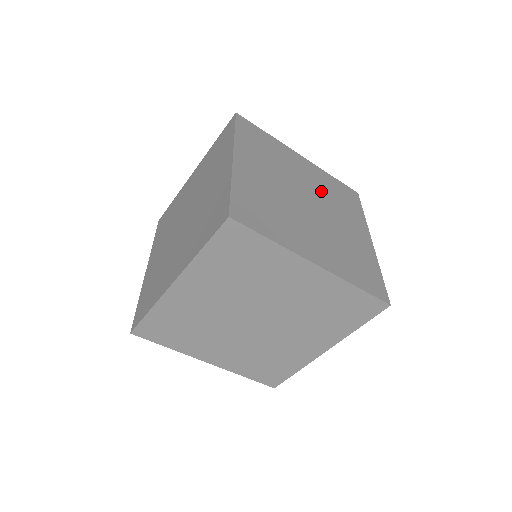
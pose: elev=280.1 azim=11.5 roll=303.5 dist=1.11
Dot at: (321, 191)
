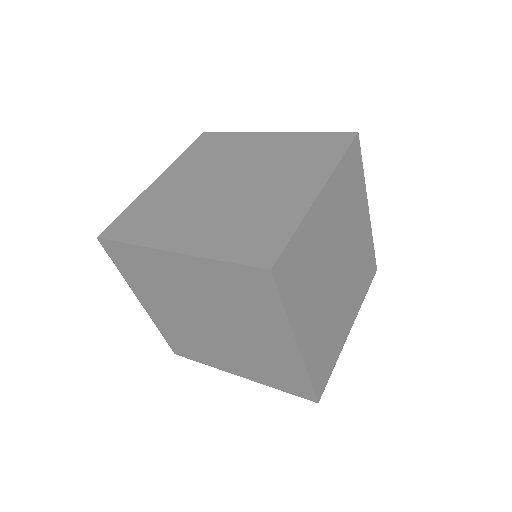
Dot at: occluded
